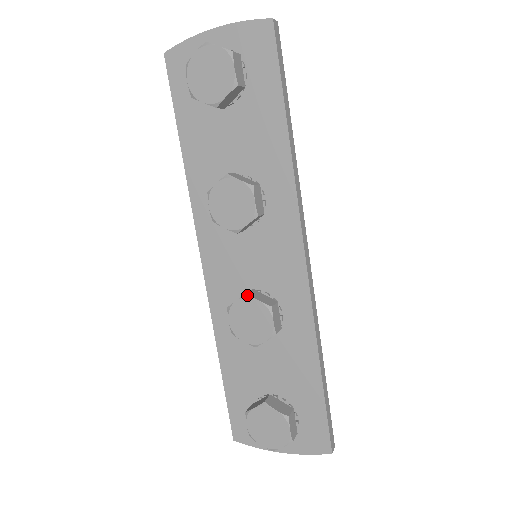
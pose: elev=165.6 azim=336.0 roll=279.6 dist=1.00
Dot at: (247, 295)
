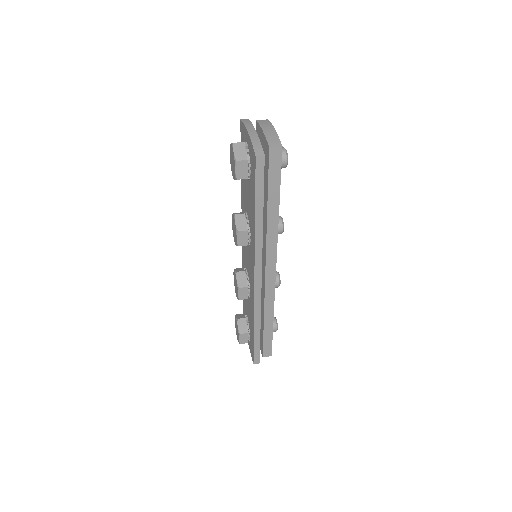
Dot at: (236, 273)
